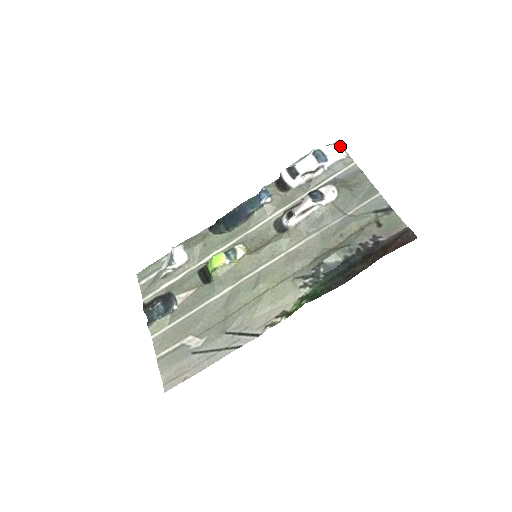
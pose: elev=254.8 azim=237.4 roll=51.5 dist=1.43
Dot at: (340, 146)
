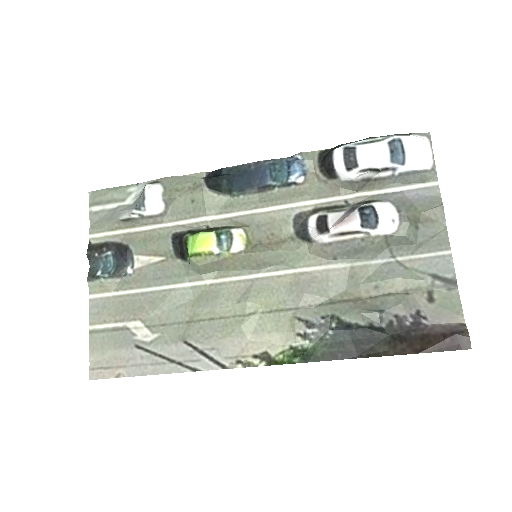
Dot at: (429, 144)
